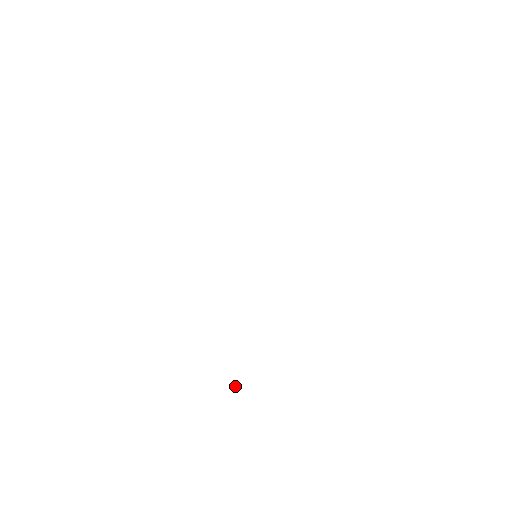
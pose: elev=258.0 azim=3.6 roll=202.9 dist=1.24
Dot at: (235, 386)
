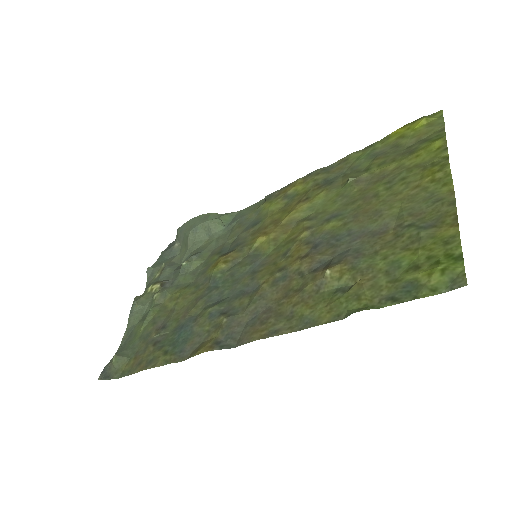
Dot at: (134, 304)
